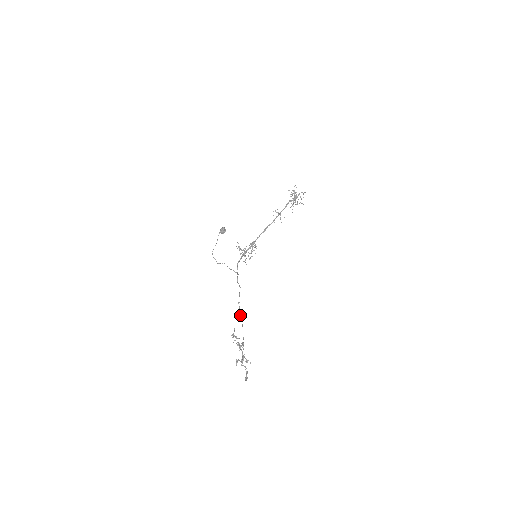
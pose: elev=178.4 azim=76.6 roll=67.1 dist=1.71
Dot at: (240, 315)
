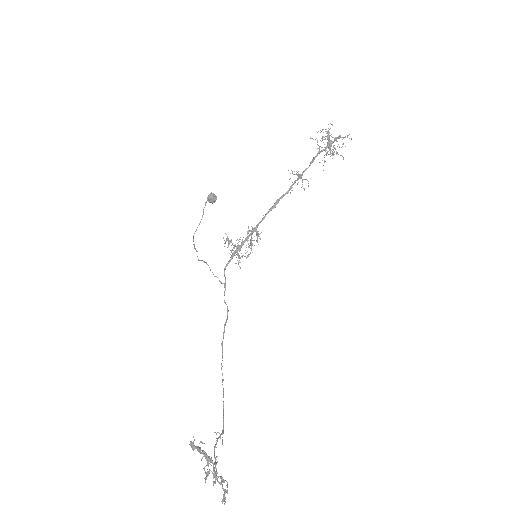
Dot at: occluded
